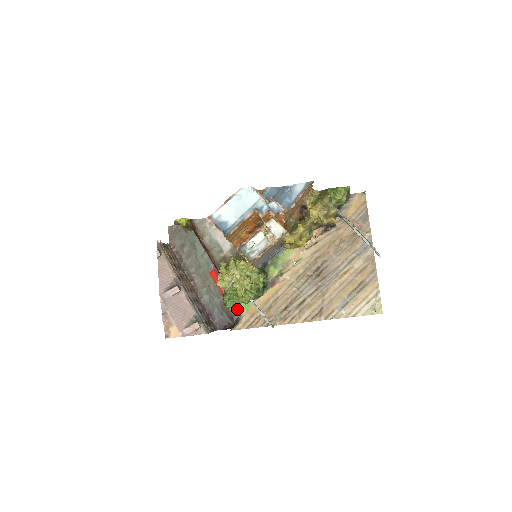
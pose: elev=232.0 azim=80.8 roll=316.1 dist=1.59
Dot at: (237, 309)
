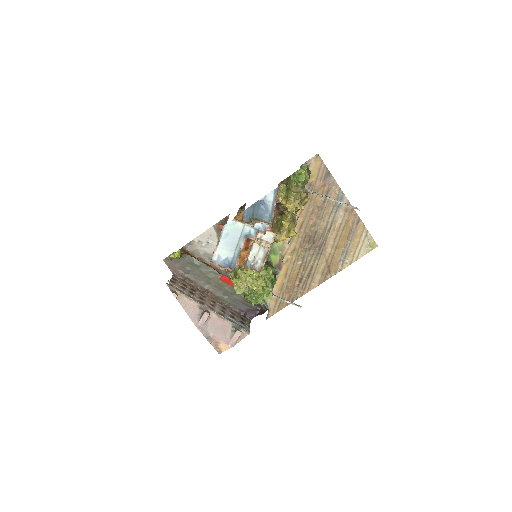
Dot at: (261, 302)
